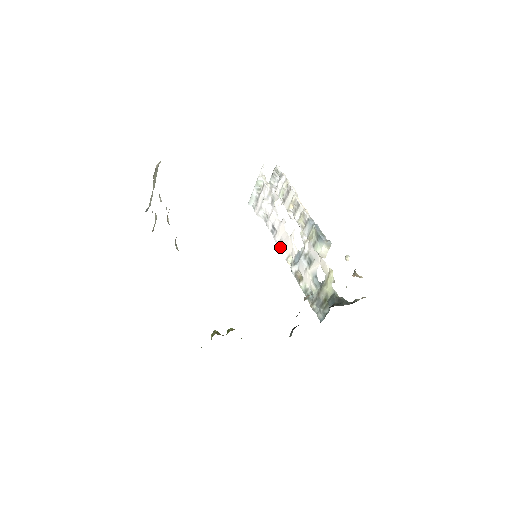
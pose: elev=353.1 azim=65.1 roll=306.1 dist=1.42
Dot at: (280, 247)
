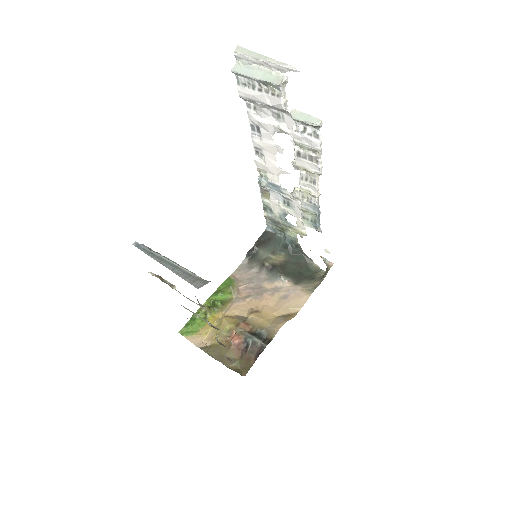
Dot at: (256, 151)
